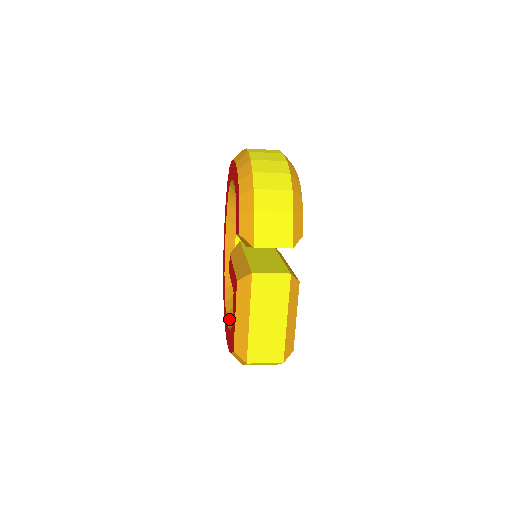
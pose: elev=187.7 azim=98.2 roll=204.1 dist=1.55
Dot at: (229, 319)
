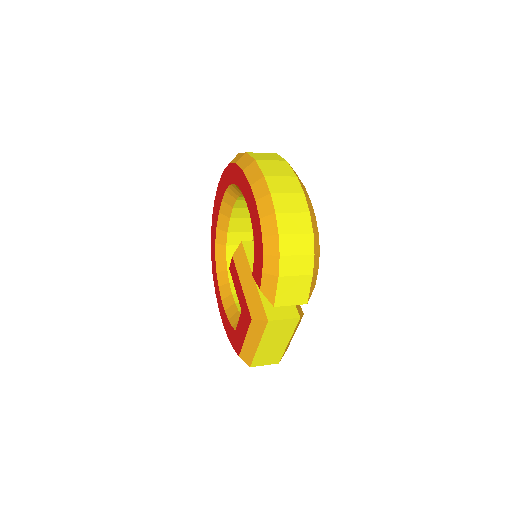
Dot at: (224, 299)
